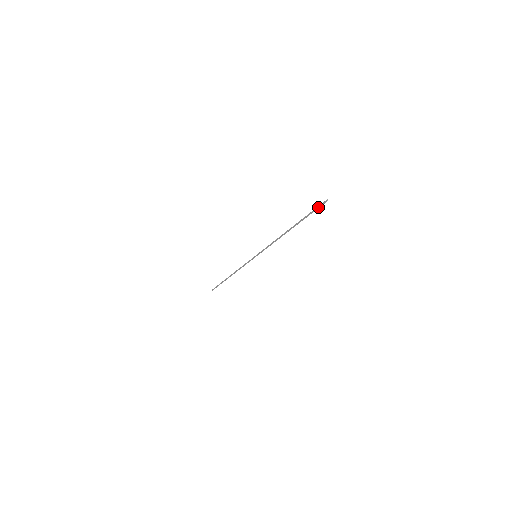
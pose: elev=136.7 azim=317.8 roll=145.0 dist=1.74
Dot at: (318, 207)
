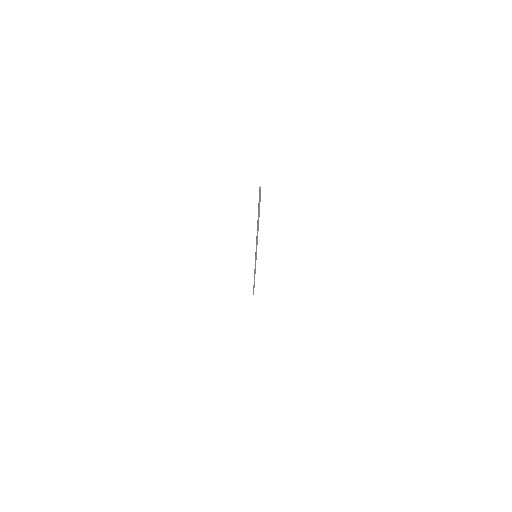
Dot at: (260, 197)
